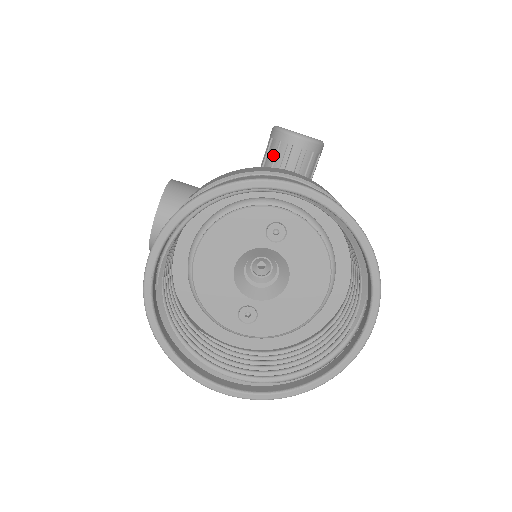
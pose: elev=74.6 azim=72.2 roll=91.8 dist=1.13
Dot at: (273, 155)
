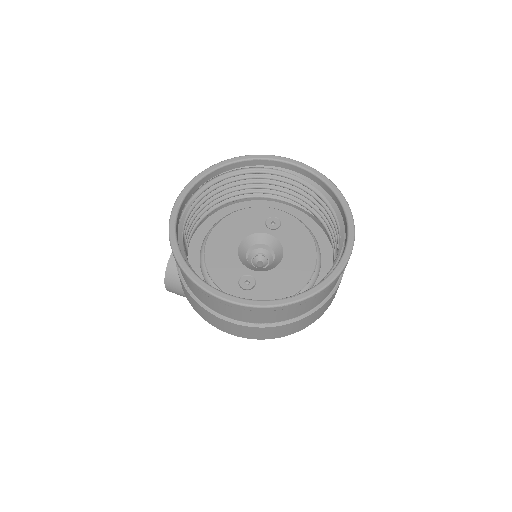
Dot at: occluded
